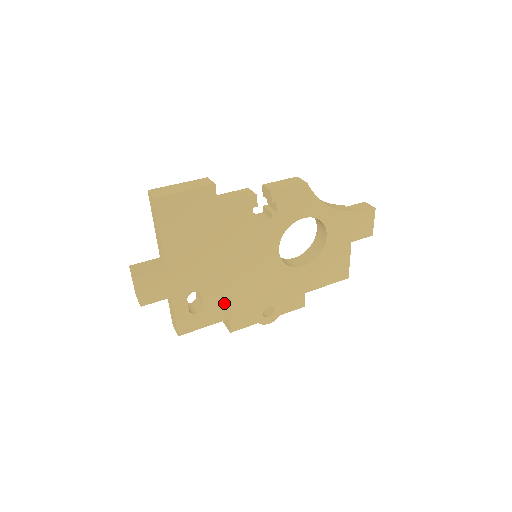
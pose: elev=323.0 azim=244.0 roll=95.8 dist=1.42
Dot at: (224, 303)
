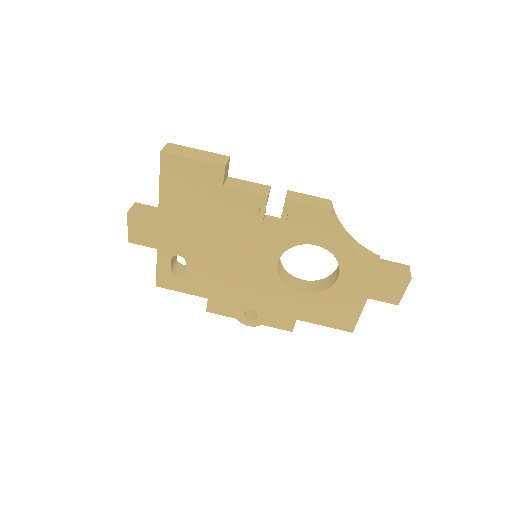
Dot at: (207, 281)
